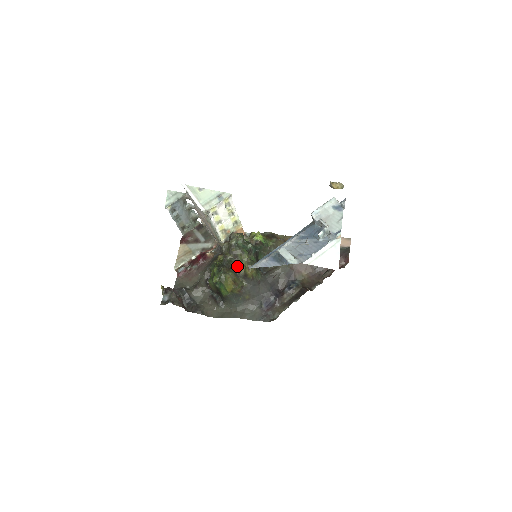
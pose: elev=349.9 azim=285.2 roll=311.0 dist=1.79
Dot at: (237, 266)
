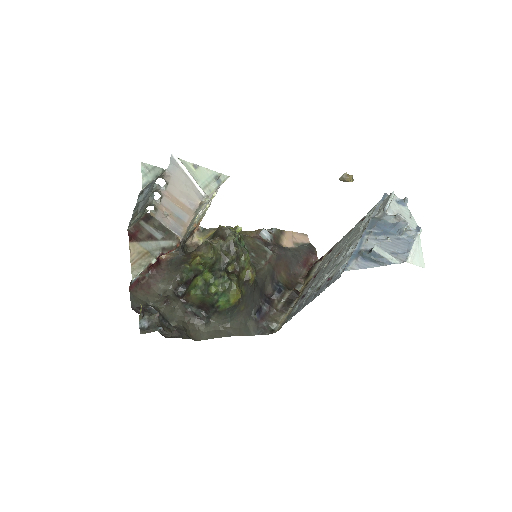
Dot at: (239, 270)
